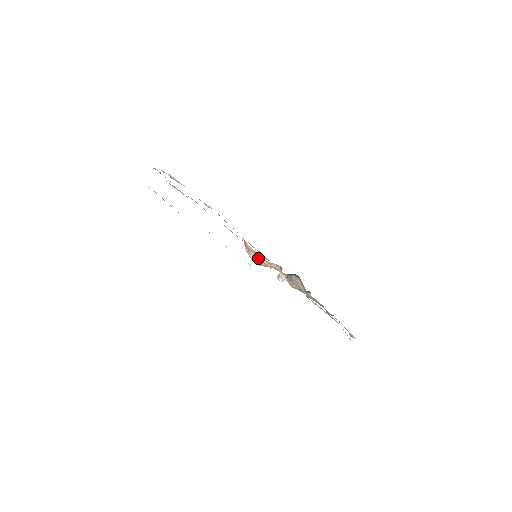
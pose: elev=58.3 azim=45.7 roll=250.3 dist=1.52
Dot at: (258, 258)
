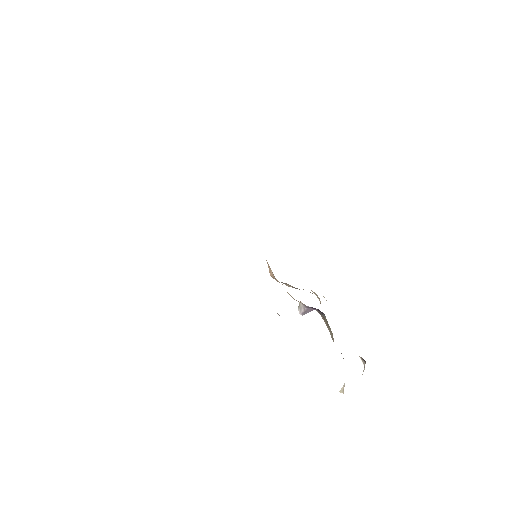
Dot at: occluded
